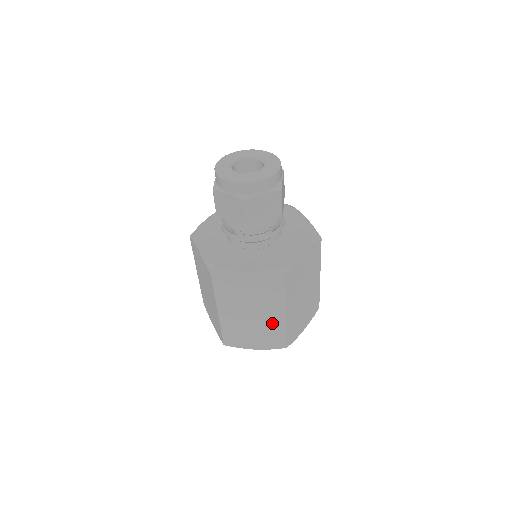
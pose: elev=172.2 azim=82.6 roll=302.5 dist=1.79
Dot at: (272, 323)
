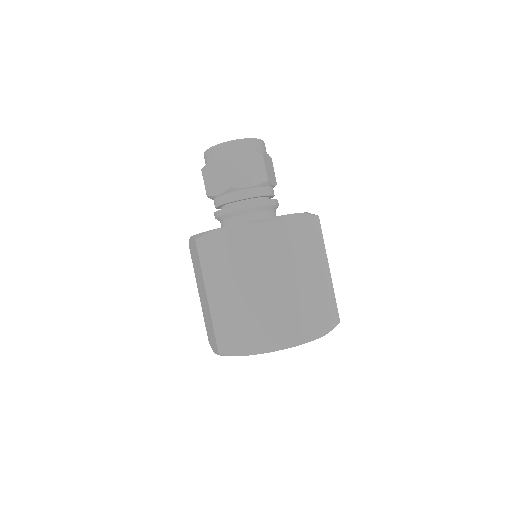
Dot at: (323, 285)
